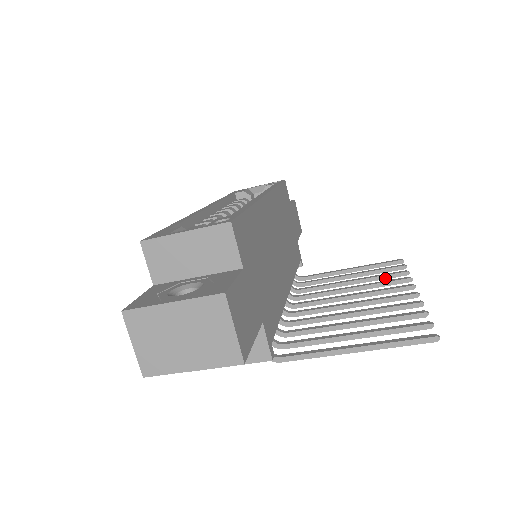
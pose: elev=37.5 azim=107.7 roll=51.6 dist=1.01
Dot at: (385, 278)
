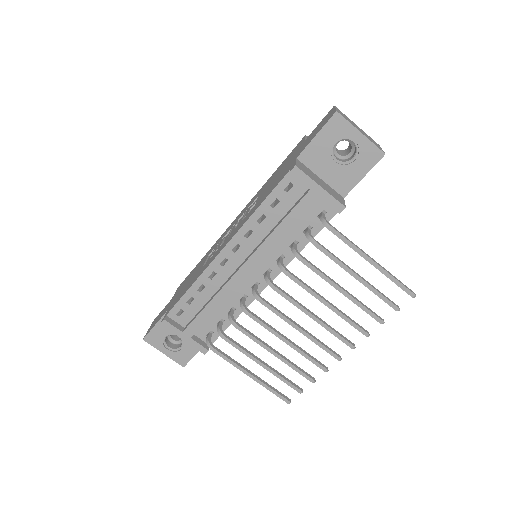
Dot at: (300, 369)
